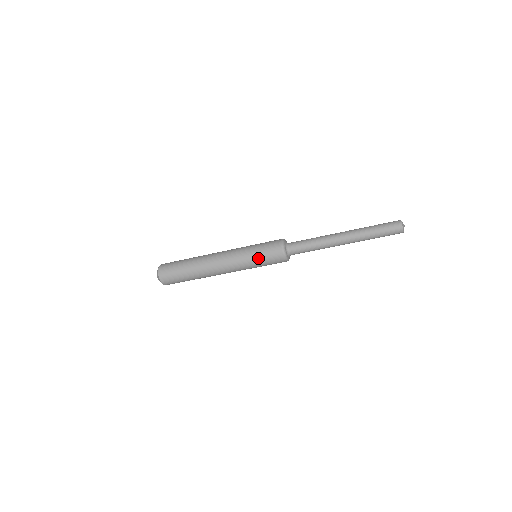
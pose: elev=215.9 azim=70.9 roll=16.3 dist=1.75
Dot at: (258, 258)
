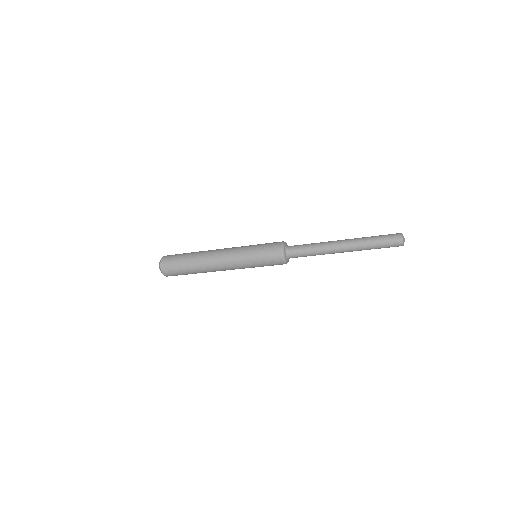
Dot at: (259, 265)
